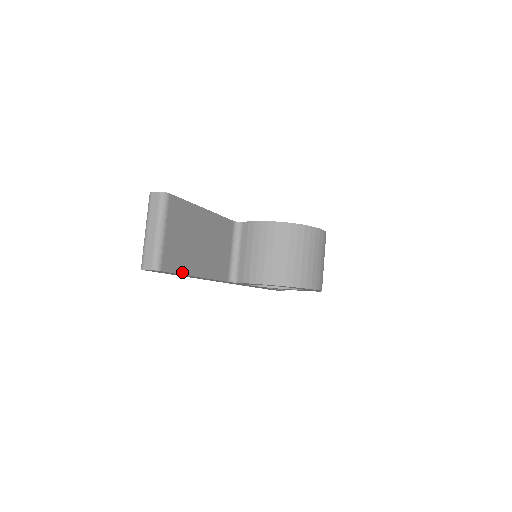
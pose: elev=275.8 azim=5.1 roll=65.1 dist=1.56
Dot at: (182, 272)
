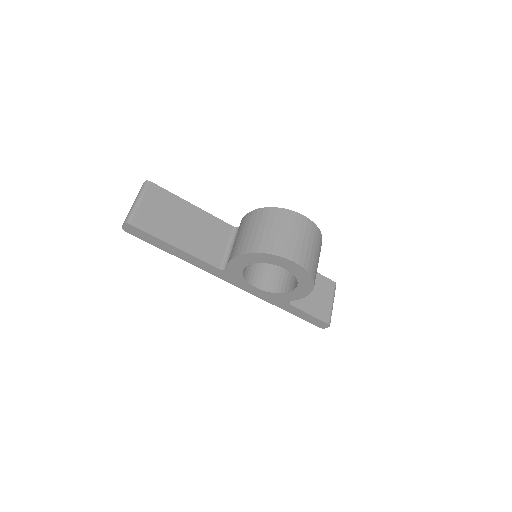
Dot at: (155, 235)
